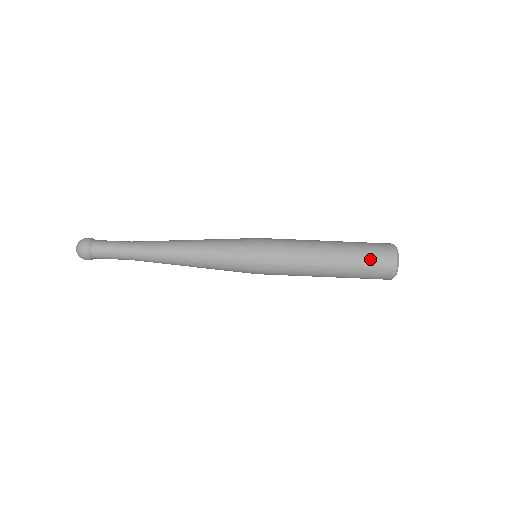
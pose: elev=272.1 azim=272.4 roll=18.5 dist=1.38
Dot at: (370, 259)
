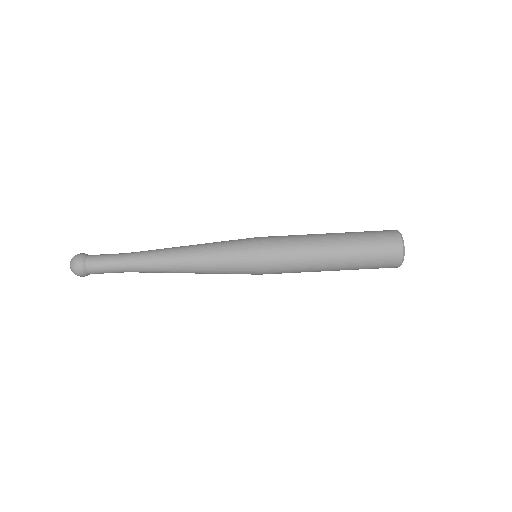
Dot at: (371, 234)
